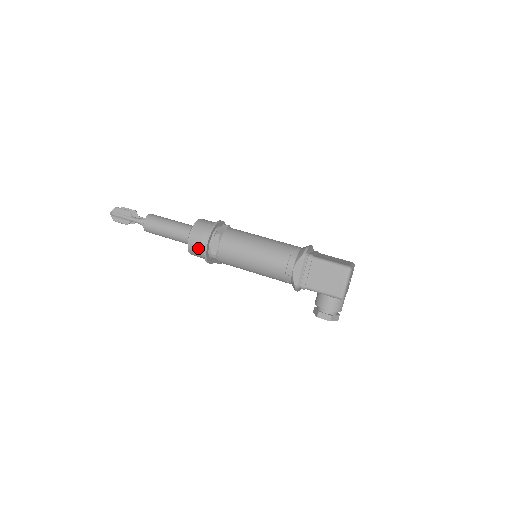
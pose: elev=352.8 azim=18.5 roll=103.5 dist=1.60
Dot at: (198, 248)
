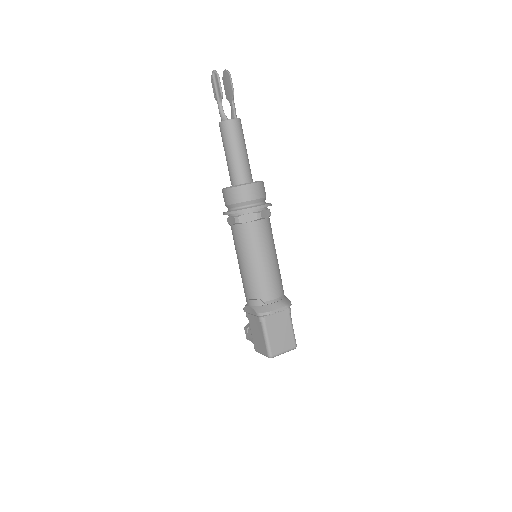
Dot at: (225, 203)
